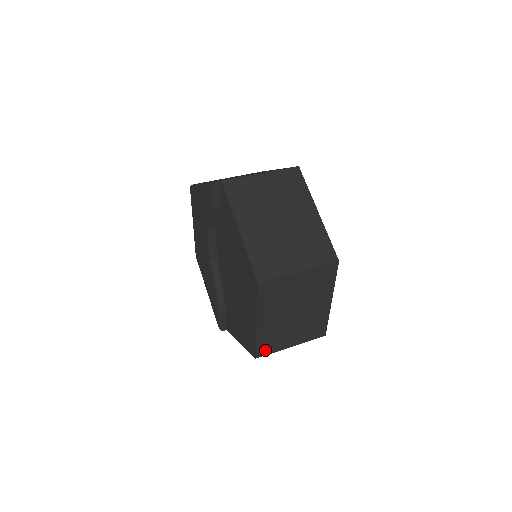
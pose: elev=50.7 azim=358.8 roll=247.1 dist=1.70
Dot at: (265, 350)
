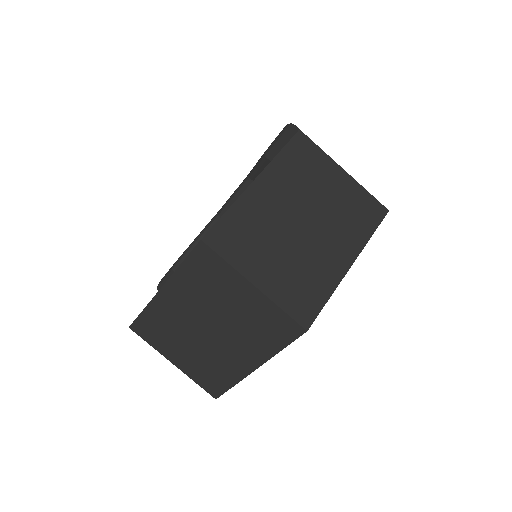
Dot at: (145, 331)
